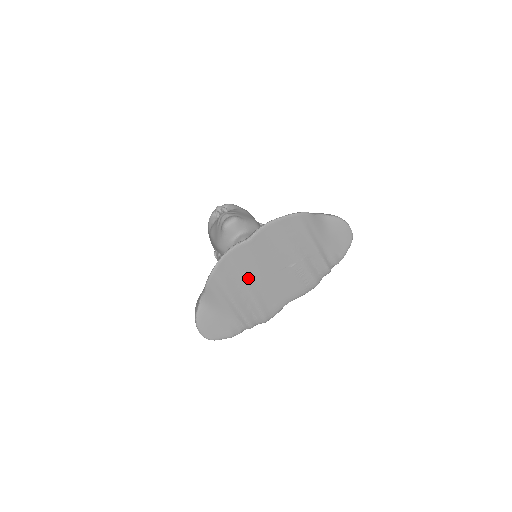
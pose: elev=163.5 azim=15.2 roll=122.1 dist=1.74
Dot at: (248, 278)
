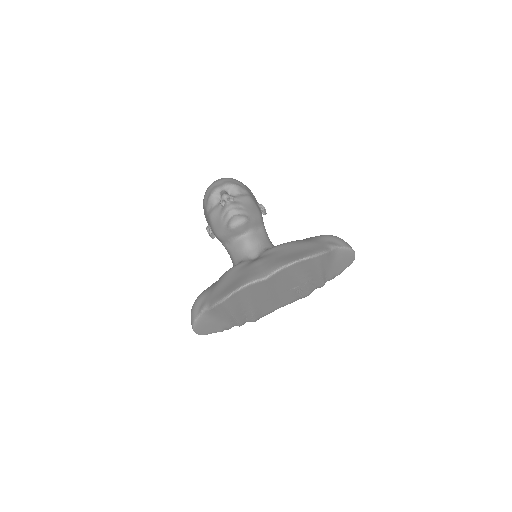
Dot at: (253, 300)
